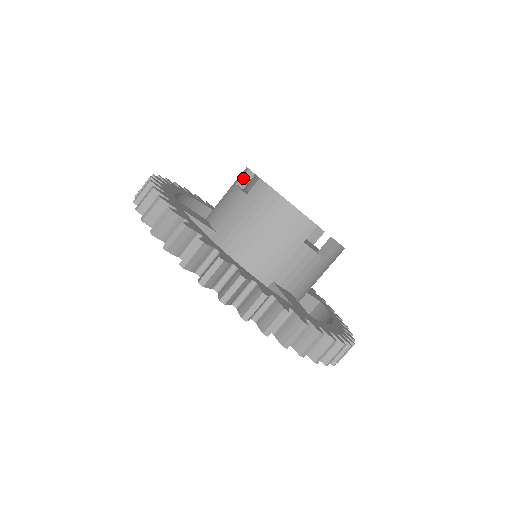
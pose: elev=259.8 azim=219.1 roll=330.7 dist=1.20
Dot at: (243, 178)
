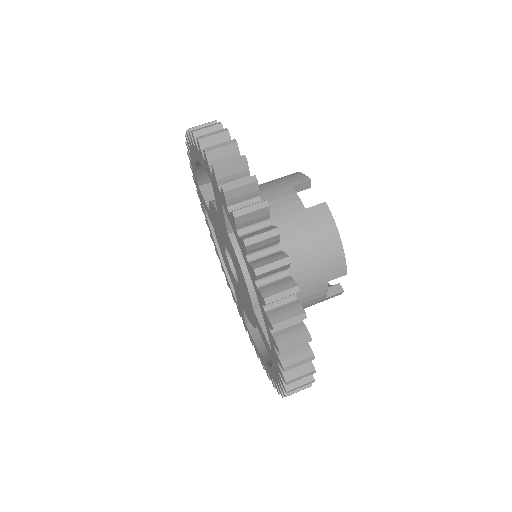
Dot at: occluded
